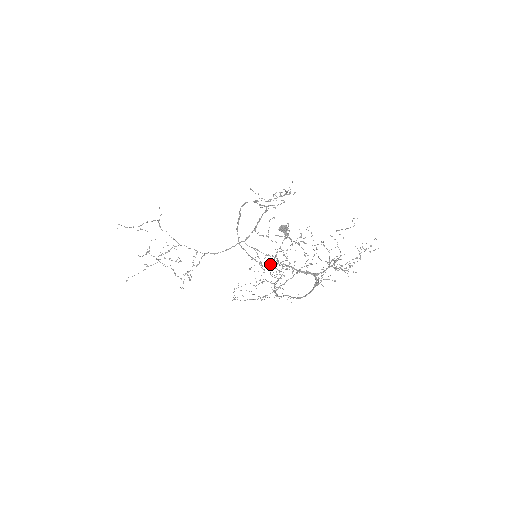
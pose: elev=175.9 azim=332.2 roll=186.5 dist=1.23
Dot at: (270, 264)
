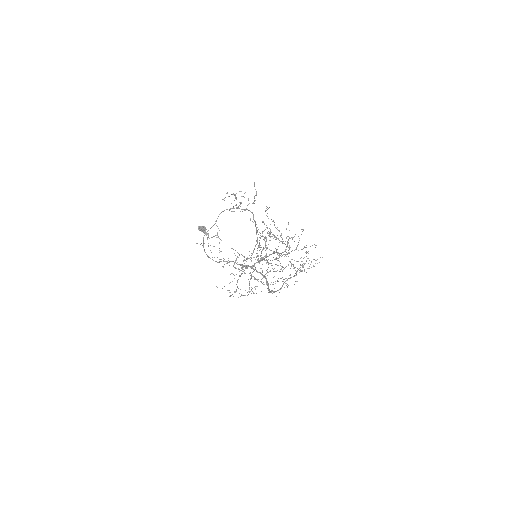
Dot at: occluded
